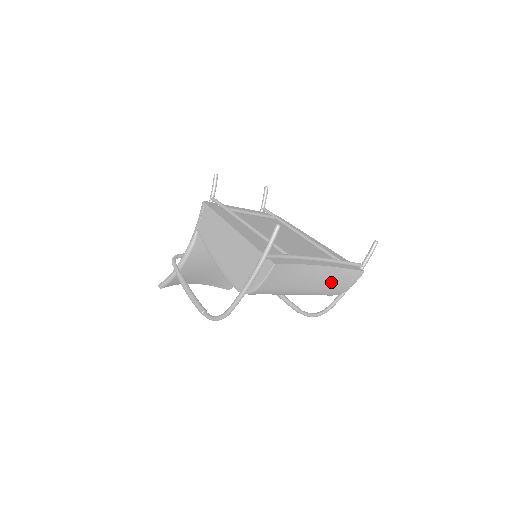
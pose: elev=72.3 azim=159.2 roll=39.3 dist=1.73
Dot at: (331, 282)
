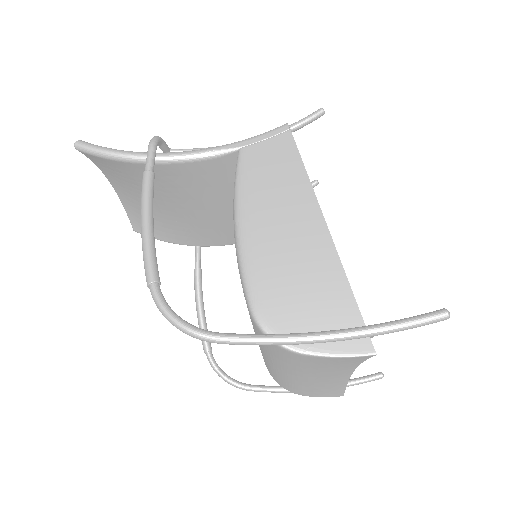
Dot at: (318, 385)
